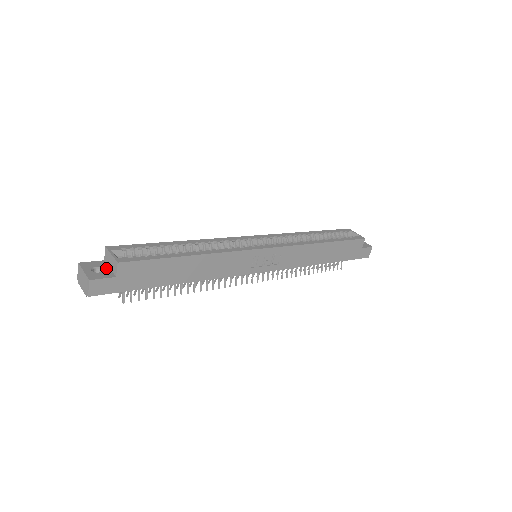
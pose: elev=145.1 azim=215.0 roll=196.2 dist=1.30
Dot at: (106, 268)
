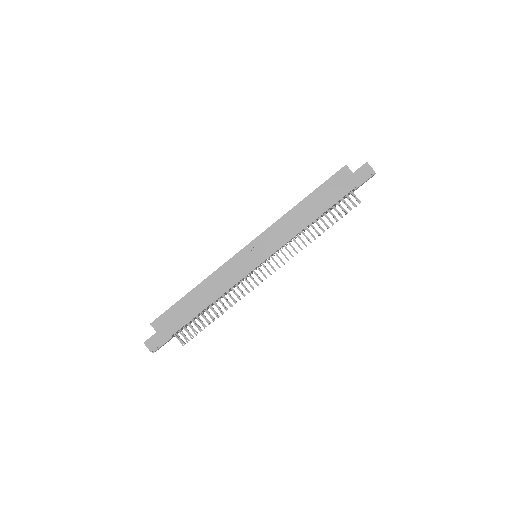
Dot at: occluded
